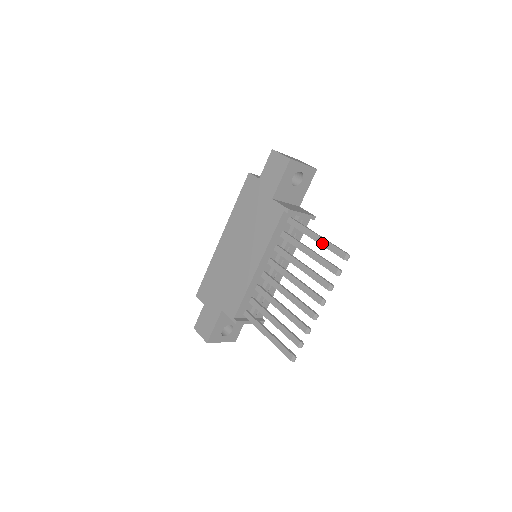
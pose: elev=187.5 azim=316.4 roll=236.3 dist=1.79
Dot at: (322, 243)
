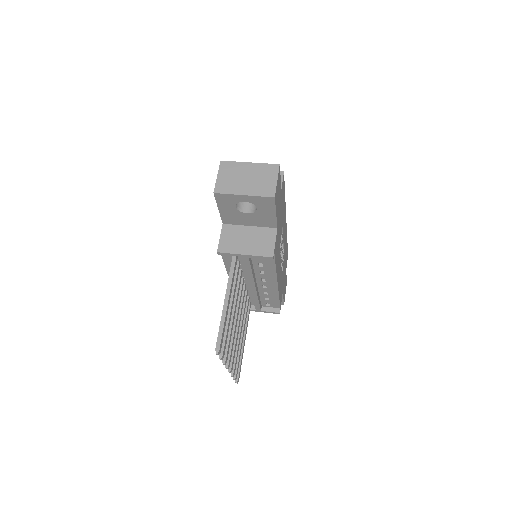
Dot at: (223, 313)
